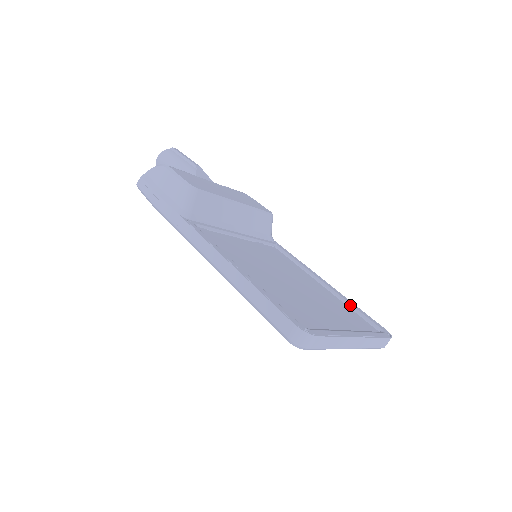
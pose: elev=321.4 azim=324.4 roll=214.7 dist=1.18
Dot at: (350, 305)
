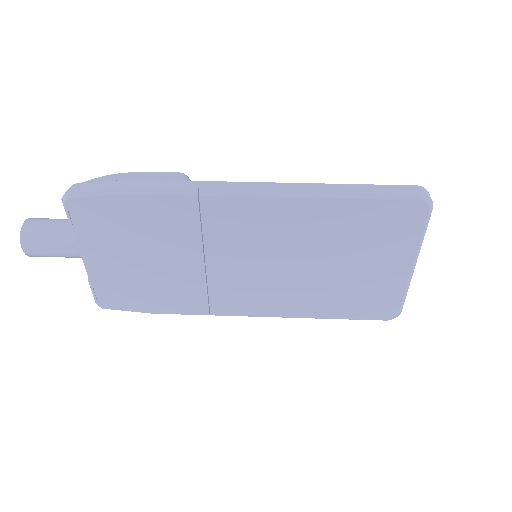
Dot at: occluded
